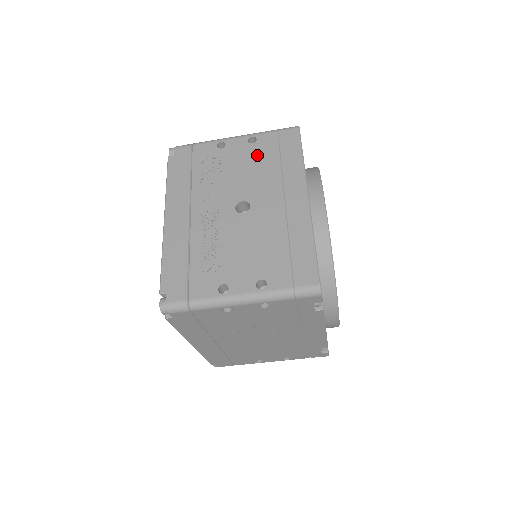
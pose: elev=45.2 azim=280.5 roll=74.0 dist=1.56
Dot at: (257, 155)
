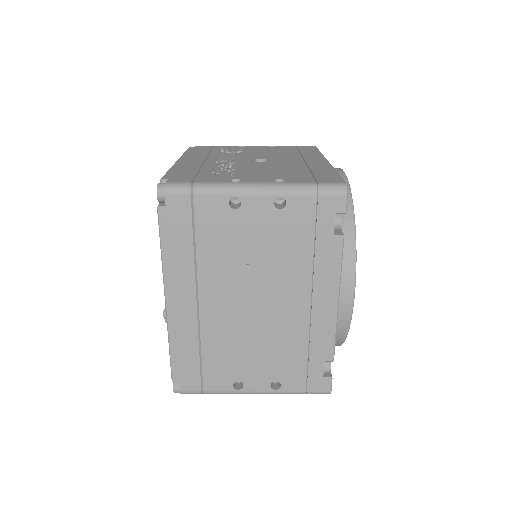
Dot at: (276, 150)
